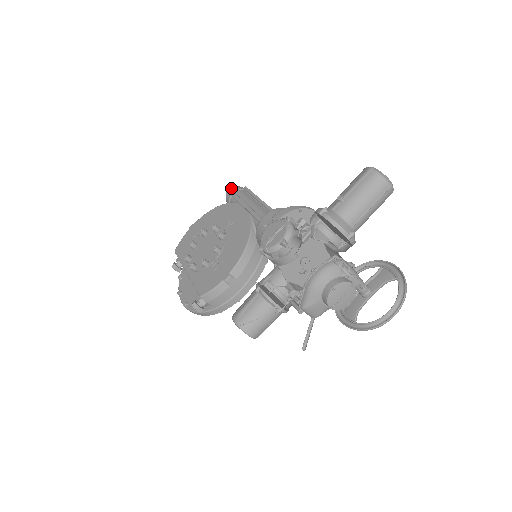
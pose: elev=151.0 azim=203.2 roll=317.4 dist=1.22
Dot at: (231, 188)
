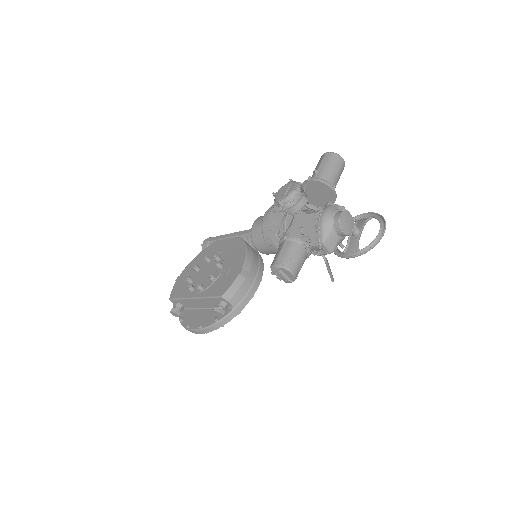
Dot at: occluded
